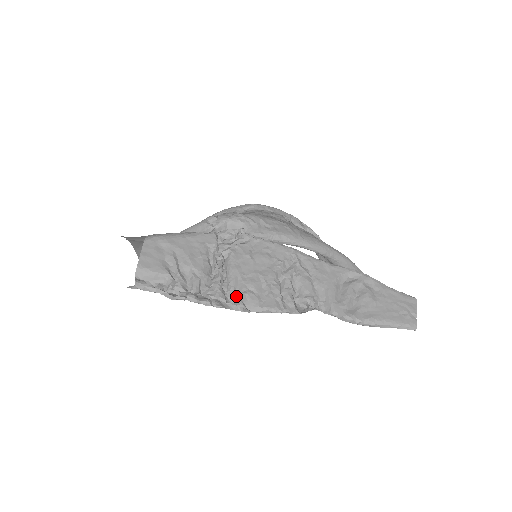
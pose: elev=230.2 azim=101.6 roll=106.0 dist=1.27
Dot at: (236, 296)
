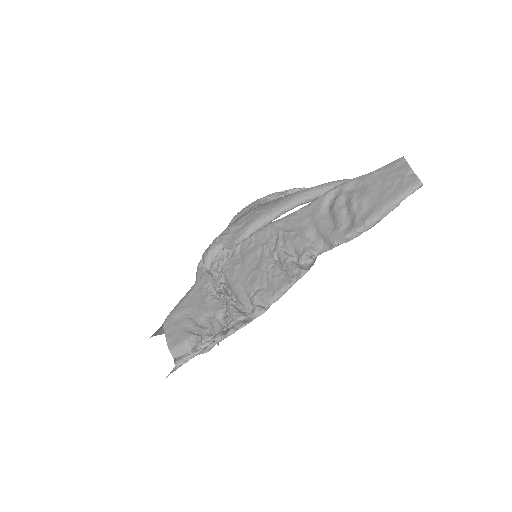
Dot at: (250, 305)
